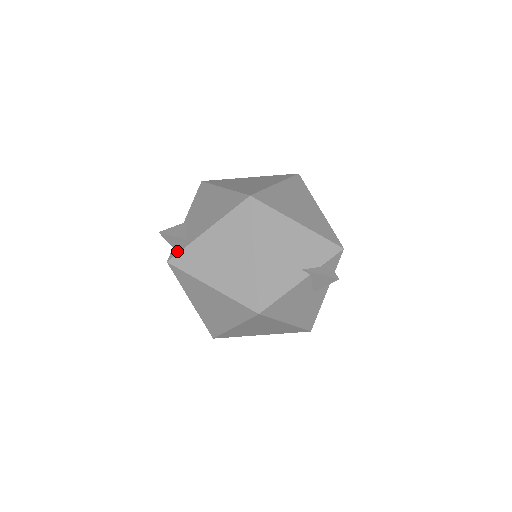
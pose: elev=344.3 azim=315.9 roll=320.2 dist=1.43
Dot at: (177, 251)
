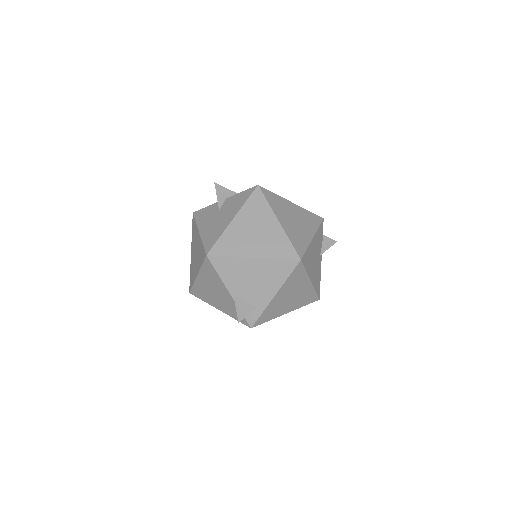
Dot at: (255, 319)
